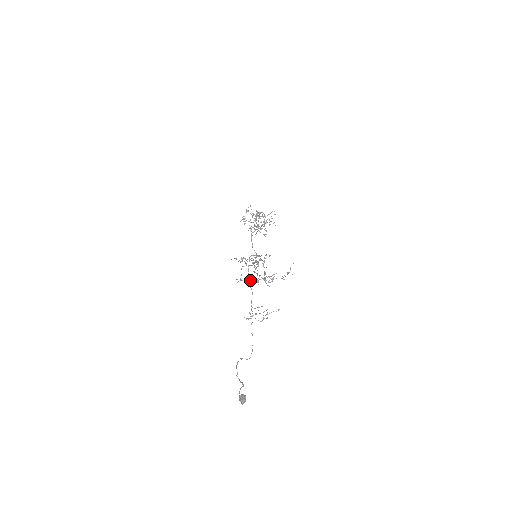
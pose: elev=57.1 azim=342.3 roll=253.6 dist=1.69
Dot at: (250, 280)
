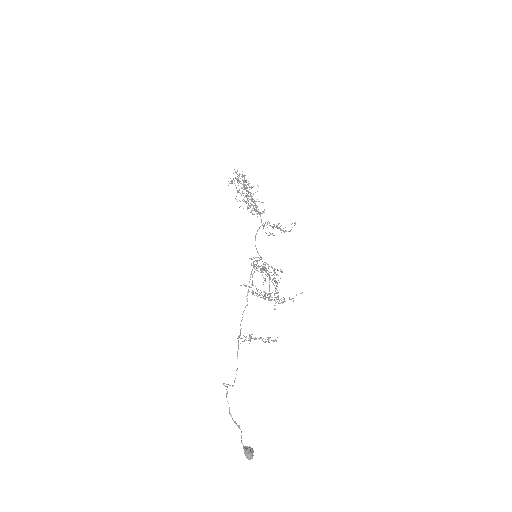
Dot at: occluded
